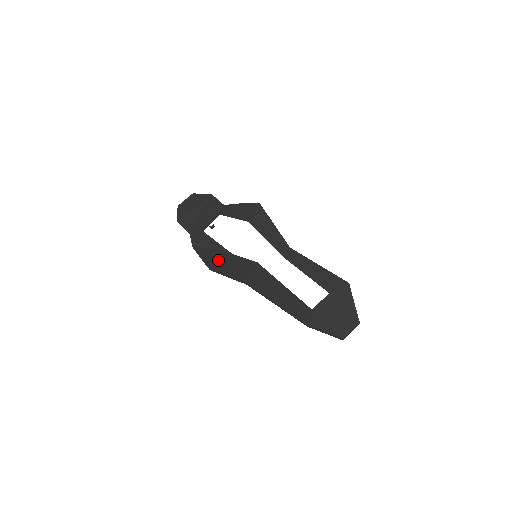
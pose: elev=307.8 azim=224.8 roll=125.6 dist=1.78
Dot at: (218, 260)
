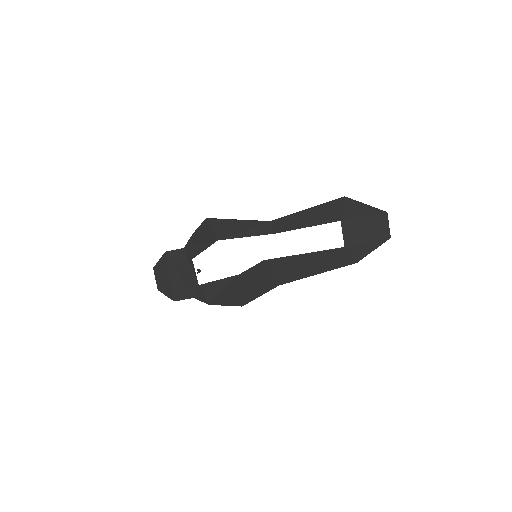
Dot at: (237, 292)
